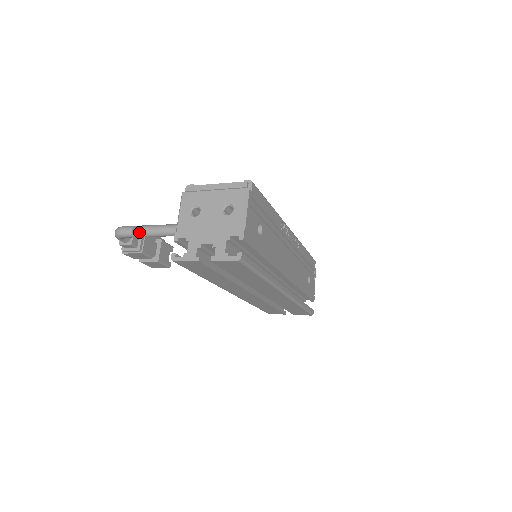
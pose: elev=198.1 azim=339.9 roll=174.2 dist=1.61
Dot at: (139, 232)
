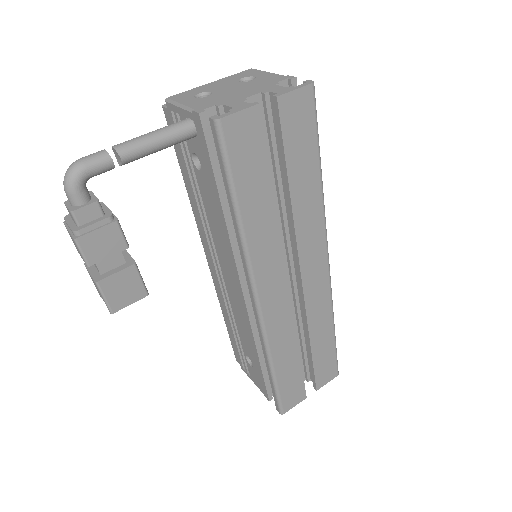
Dot at: (121, 146)
